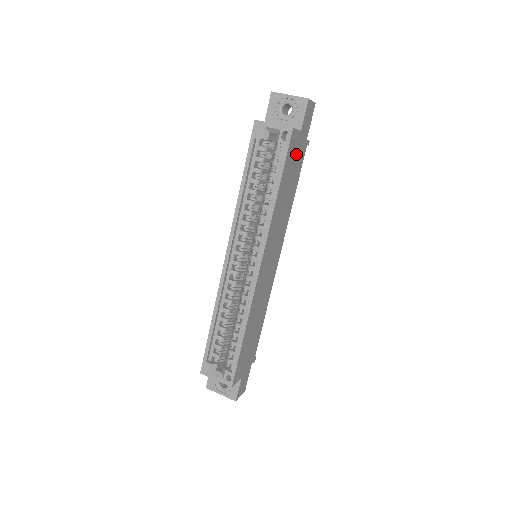
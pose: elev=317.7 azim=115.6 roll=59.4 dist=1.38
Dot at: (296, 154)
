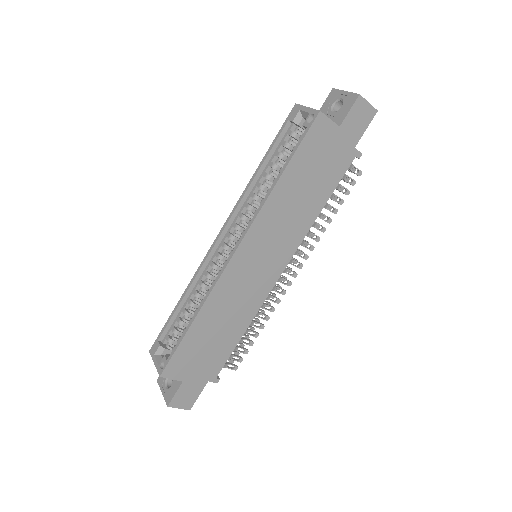
Dot at: (328, 152)
